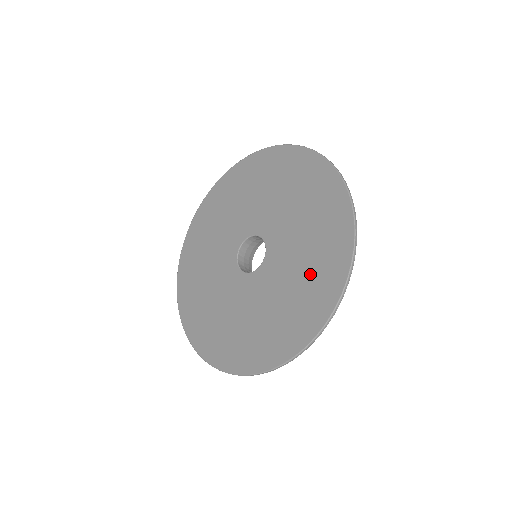
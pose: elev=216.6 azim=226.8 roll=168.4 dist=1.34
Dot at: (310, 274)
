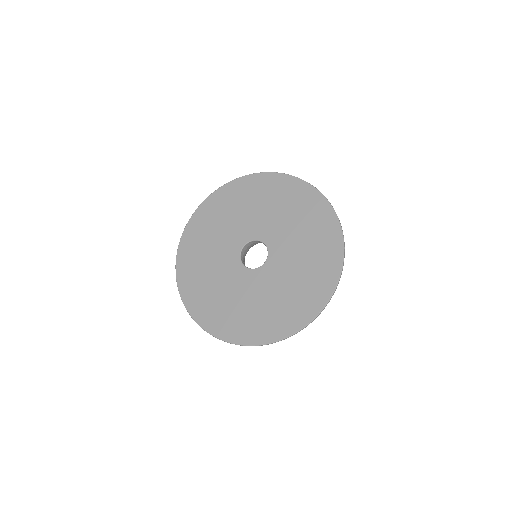
Dot at: (314, 252)
